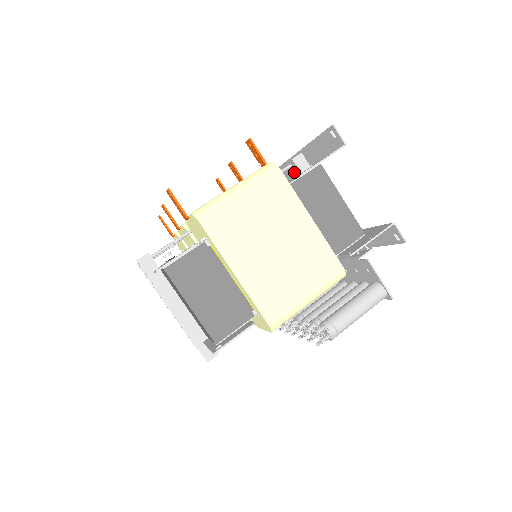
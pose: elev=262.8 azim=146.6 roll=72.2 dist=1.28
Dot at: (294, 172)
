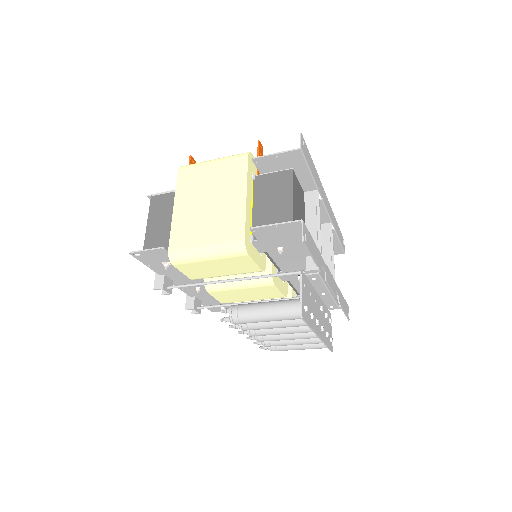
Dot at: occluded
